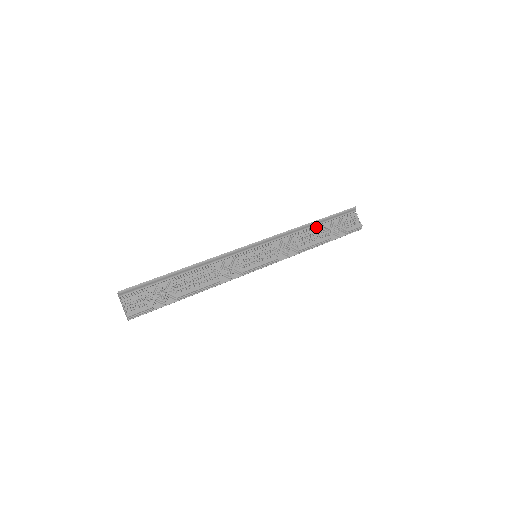
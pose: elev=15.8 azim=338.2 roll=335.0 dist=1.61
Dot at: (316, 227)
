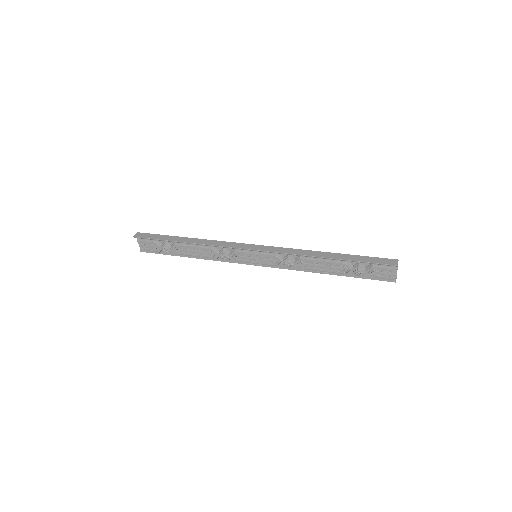
Dot at: (334, 260)
